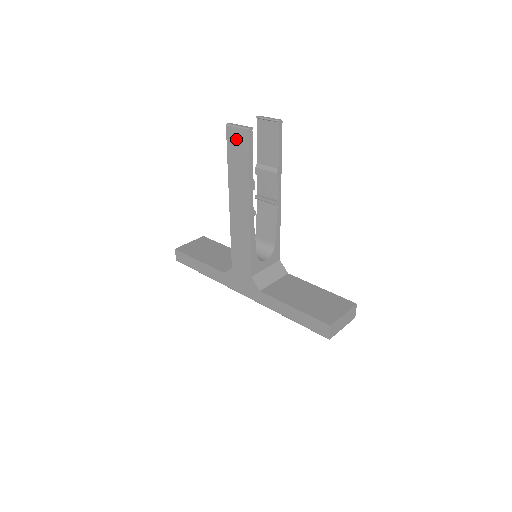
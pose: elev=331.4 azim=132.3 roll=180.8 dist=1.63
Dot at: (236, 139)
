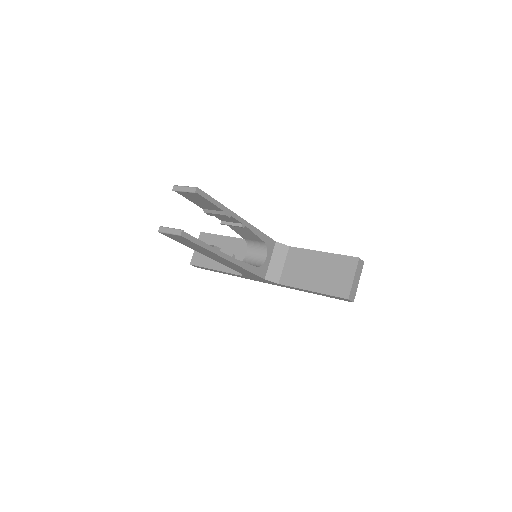
Dot at: (176, 238)
